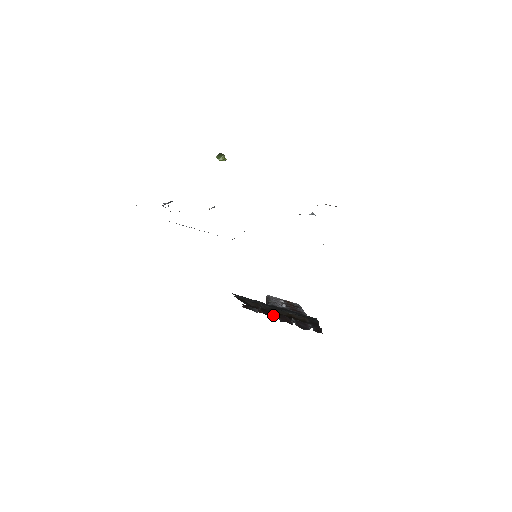
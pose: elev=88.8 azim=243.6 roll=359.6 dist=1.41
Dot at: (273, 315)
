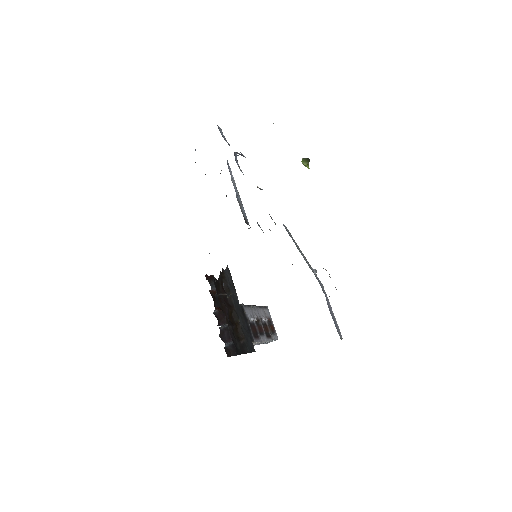
Dot at: (222, 307)
